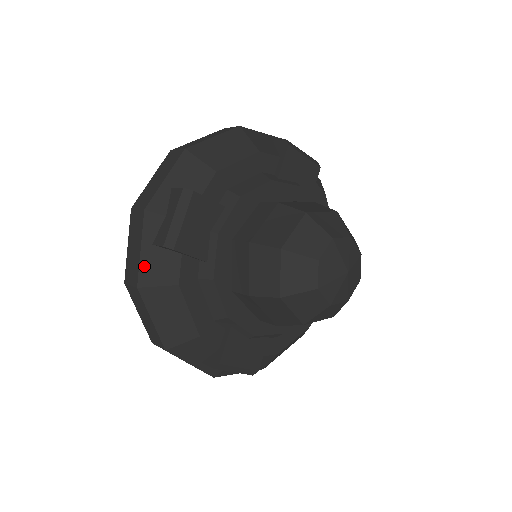
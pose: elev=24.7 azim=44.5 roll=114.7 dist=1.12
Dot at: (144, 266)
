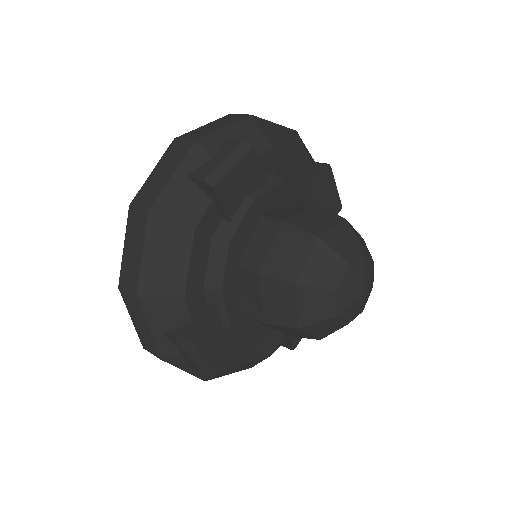
Dot at: (167, 193)
